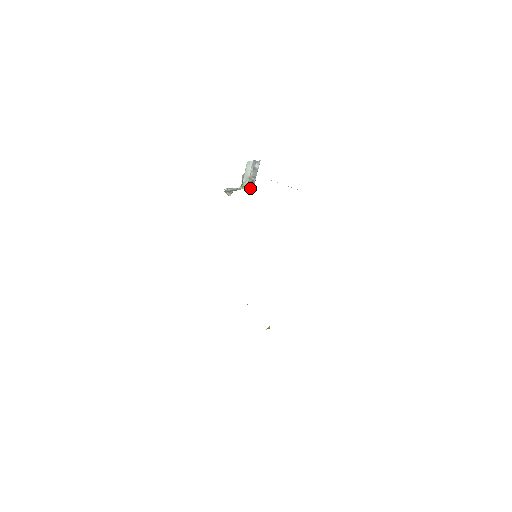
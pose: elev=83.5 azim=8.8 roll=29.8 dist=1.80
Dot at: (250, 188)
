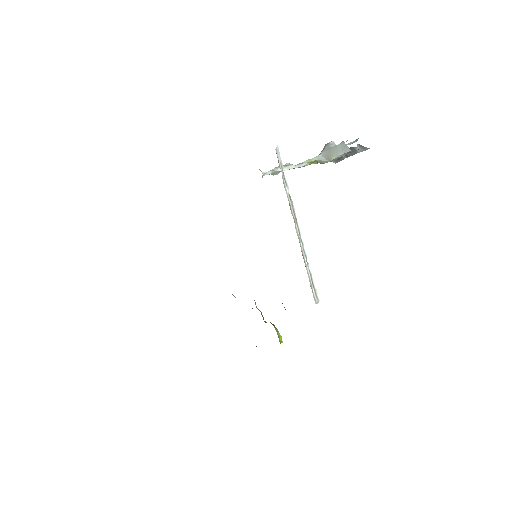
Dot at: occluded
